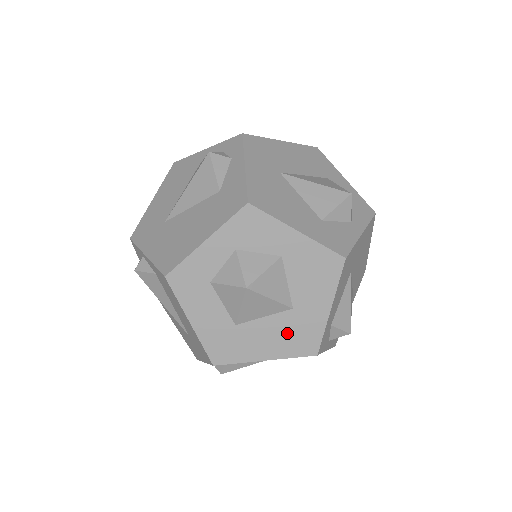
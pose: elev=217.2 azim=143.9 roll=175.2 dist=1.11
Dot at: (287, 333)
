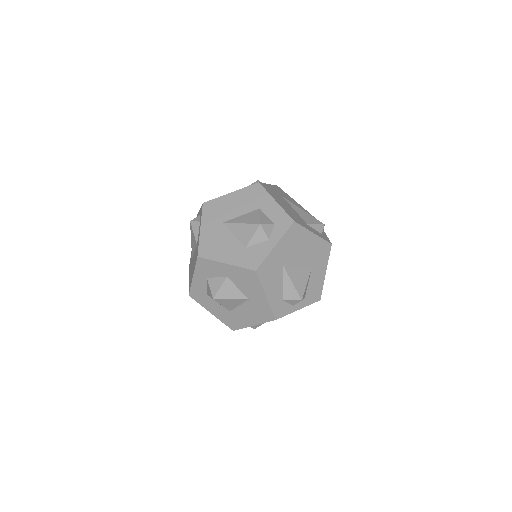
Dot at: (254, 311)
